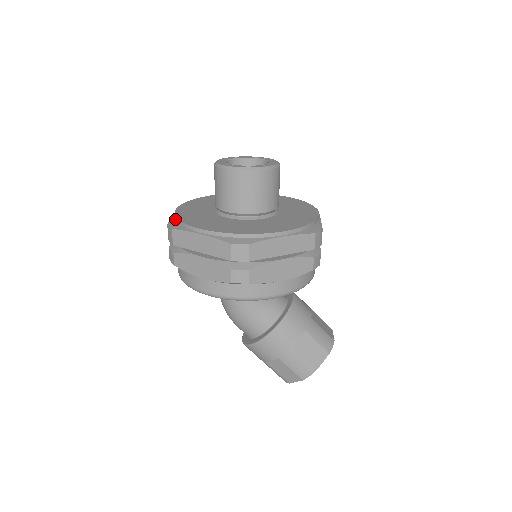
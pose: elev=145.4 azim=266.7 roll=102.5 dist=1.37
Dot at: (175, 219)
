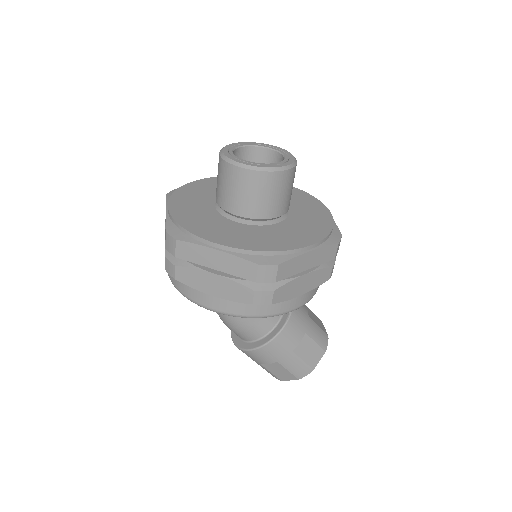
Dot at: (173, 223)
